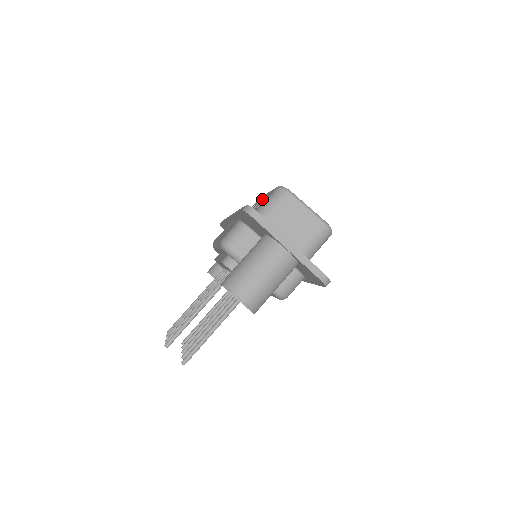
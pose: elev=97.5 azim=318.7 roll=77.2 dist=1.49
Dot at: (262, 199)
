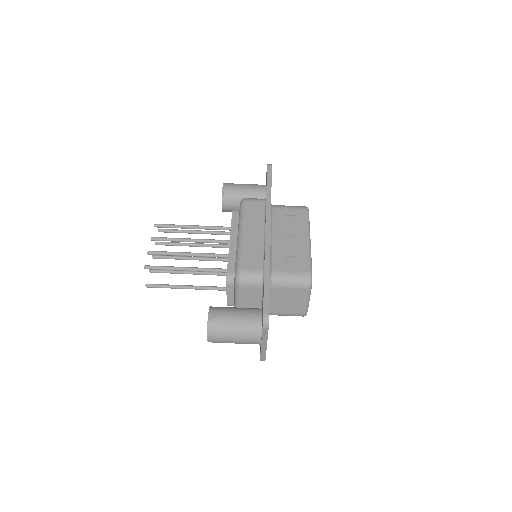
Dot at: (299, 243)
